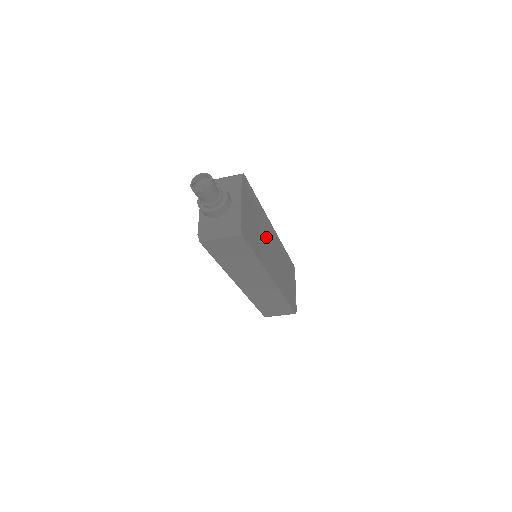
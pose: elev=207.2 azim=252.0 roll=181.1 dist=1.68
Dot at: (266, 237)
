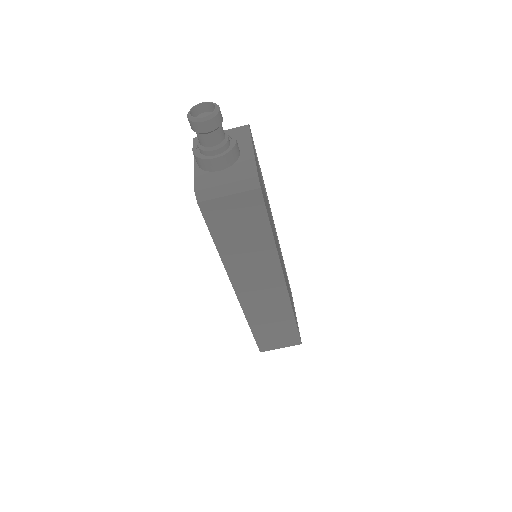
Dot at: (272, 225)
